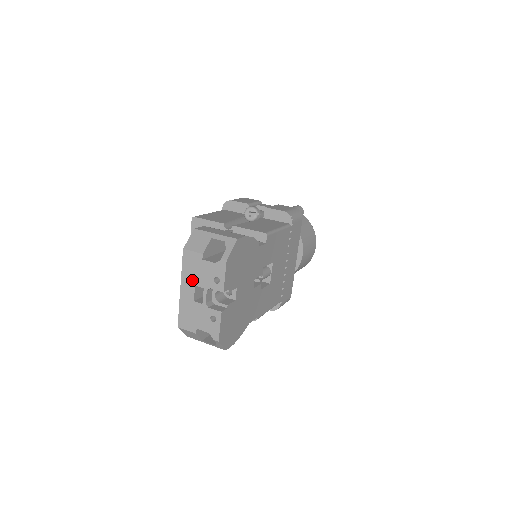
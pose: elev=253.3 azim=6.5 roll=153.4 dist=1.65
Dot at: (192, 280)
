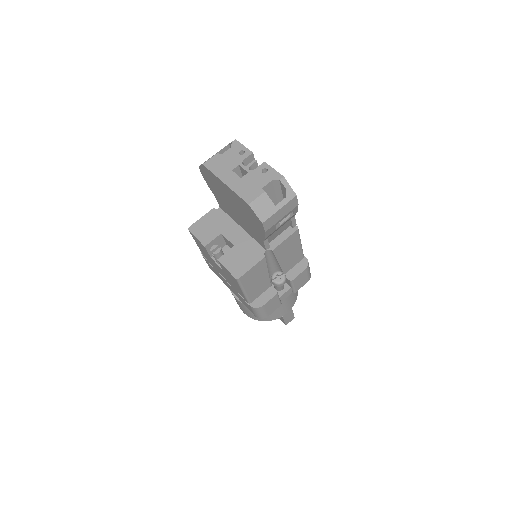
Dot at: (227, 170)
